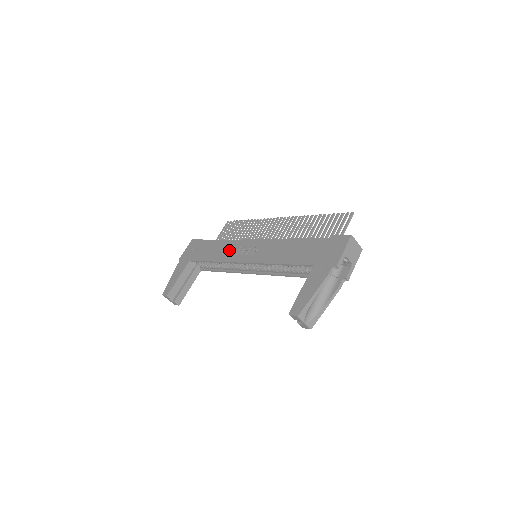
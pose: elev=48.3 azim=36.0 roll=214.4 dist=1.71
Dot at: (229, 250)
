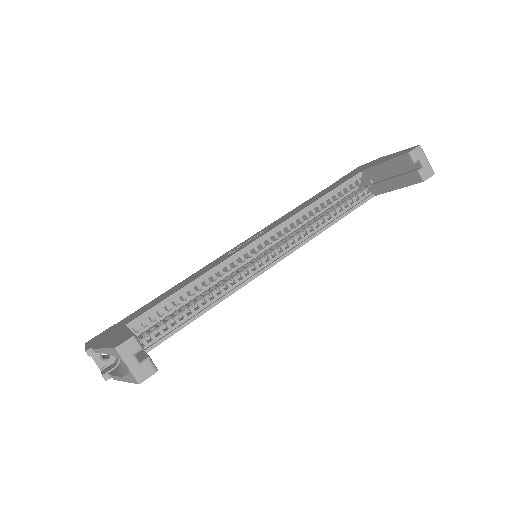
Dot at: (209, 266)
